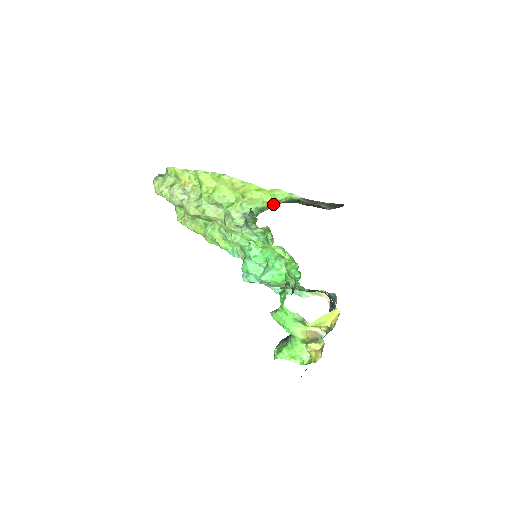
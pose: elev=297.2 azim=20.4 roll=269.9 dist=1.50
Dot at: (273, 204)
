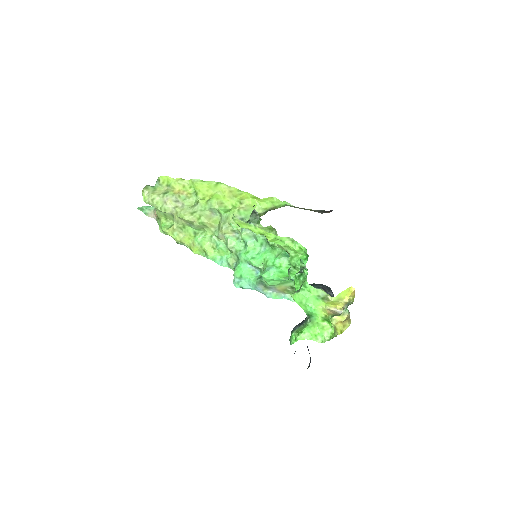
Dot at: (269, 210)
